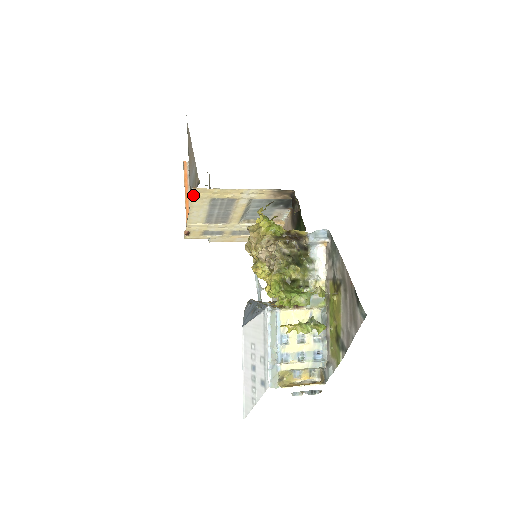
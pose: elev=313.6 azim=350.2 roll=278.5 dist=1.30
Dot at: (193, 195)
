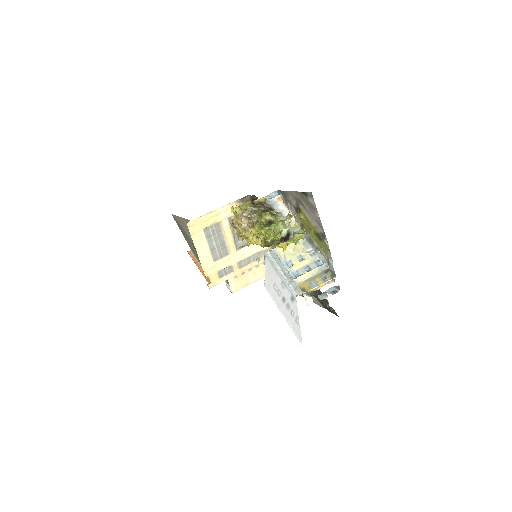
Dot at: (190, 231)
